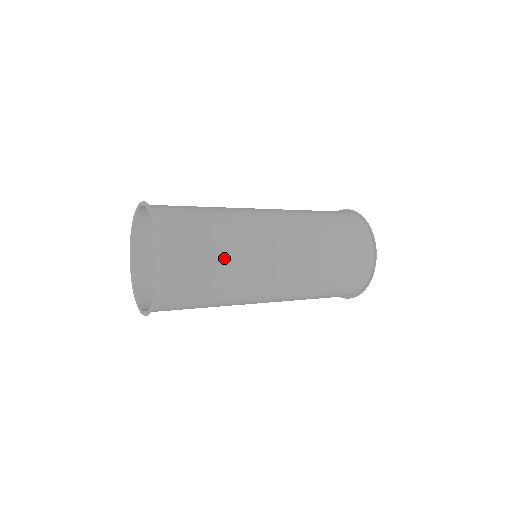
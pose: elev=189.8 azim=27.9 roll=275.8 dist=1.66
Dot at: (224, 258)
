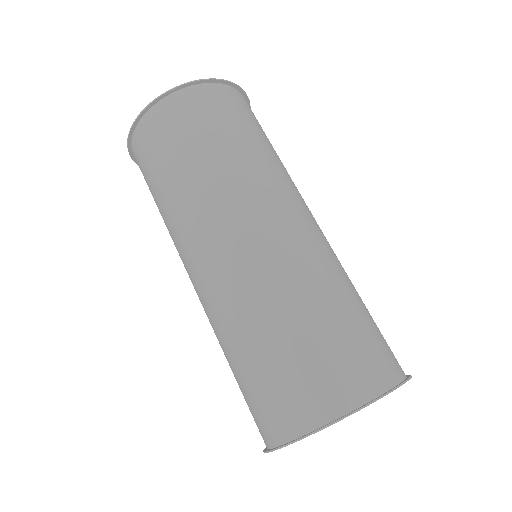
Dot at: (259, 146)
